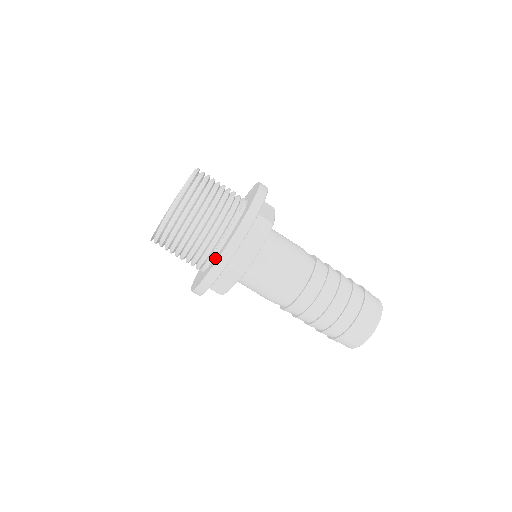
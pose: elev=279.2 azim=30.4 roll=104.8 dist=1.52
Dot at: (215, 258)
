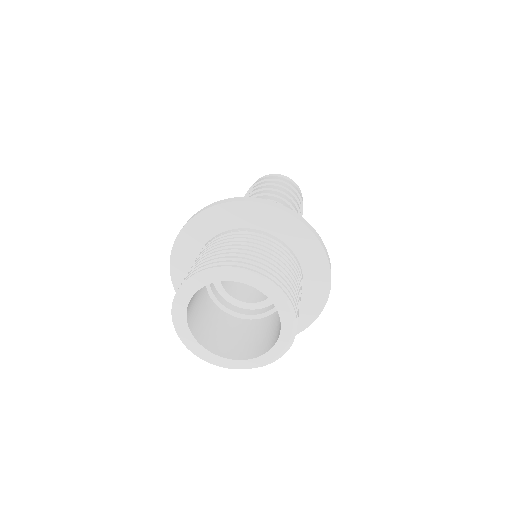
Dot at: occluded
